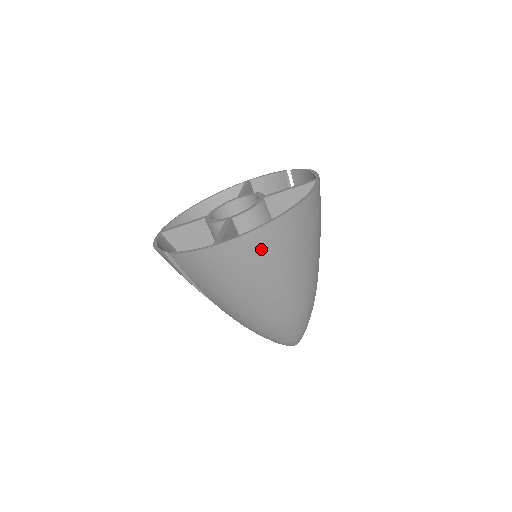
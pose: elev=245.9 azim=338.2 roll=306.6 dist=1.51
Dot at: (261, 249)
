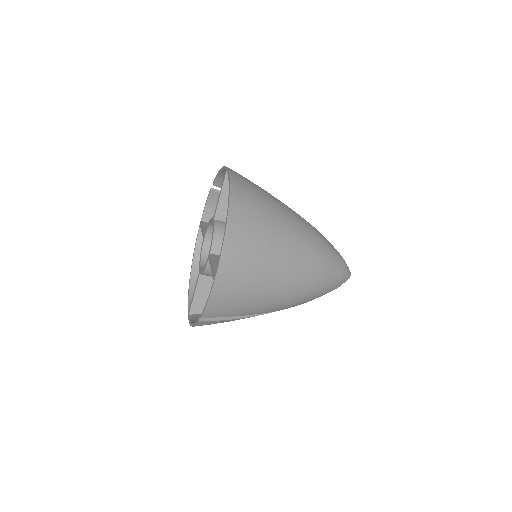
Dot at: (243, 247)
